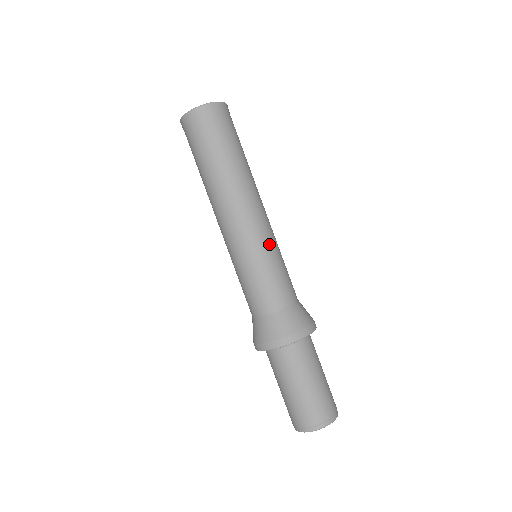
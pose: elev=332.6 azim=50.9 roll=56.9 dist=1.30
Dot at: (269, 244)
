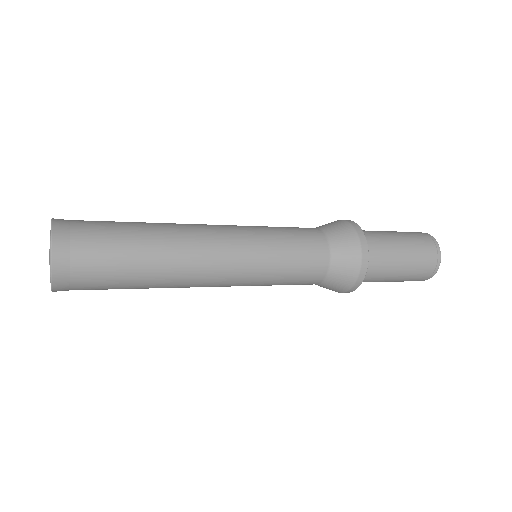
Dot at: (260, 248)
